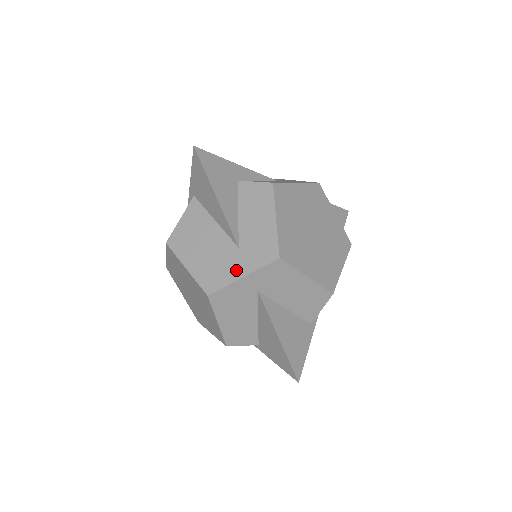
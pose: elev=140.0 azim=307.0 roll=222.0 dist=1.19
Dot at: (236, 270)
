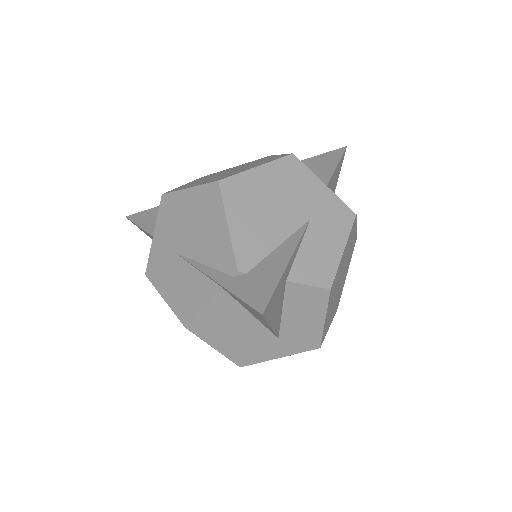
Dot at: (273, 353)
